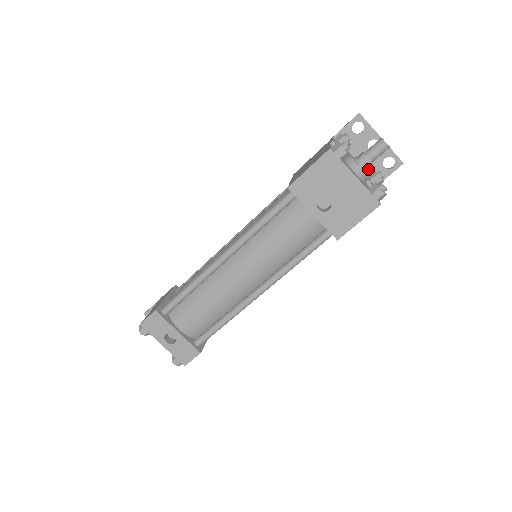
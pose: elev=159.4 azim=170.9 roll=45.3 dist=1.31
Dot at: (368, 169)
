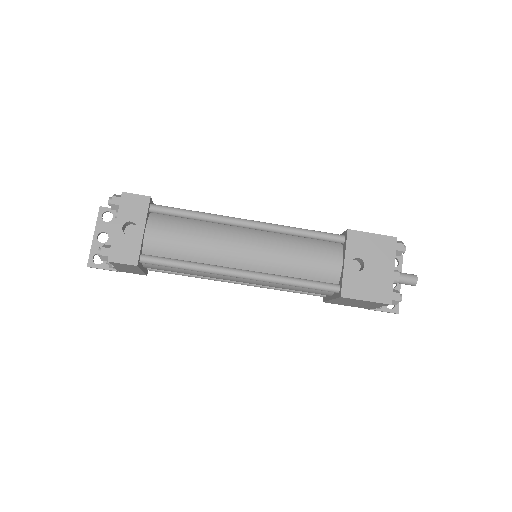
Dot at: occluded
